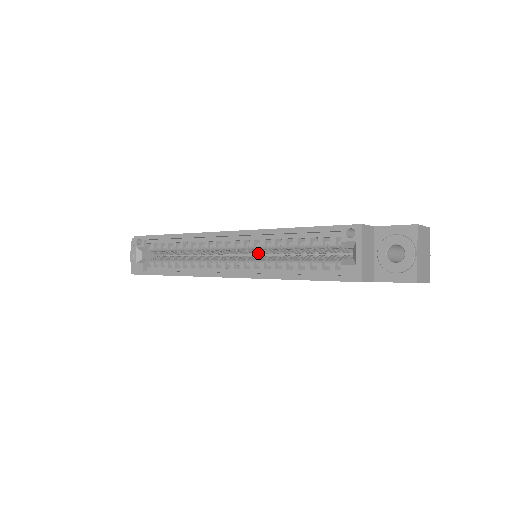
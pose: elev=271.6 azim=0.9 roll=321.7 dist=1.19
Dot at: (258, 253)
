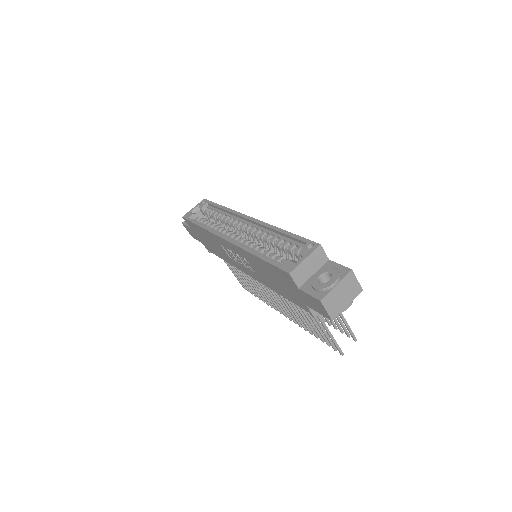
Dot at: (256, 243)
